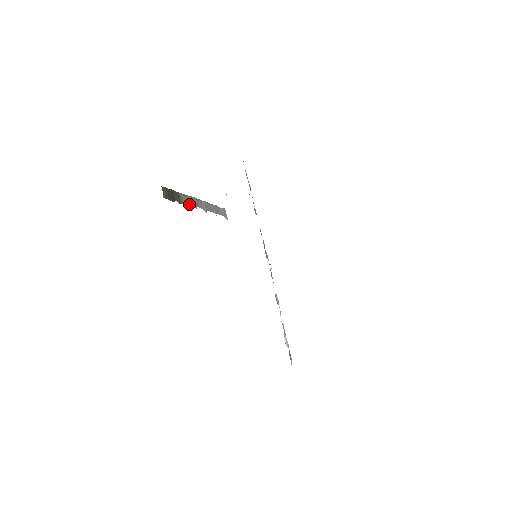
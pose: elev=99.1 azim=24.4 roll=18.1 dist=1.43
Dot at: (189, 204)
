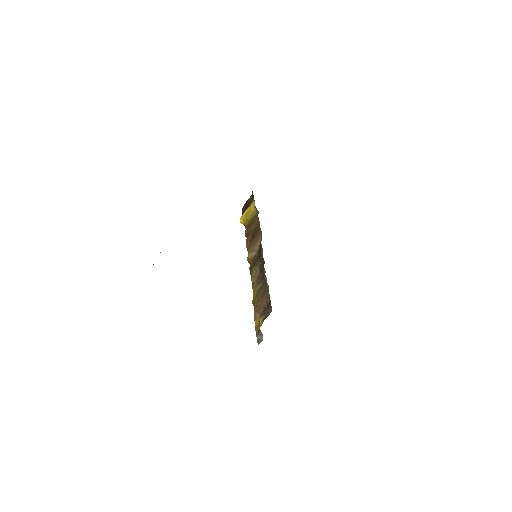
Dot at: occluded
